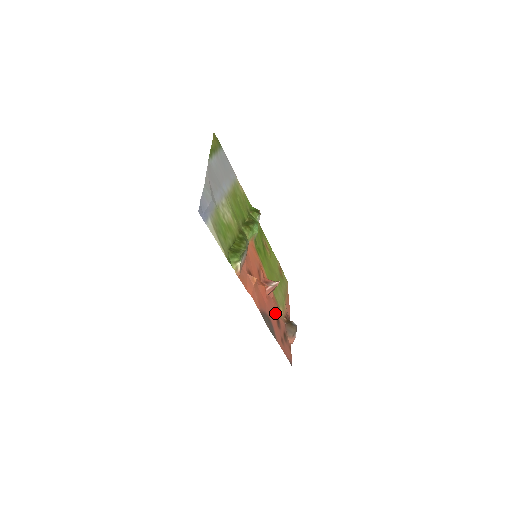
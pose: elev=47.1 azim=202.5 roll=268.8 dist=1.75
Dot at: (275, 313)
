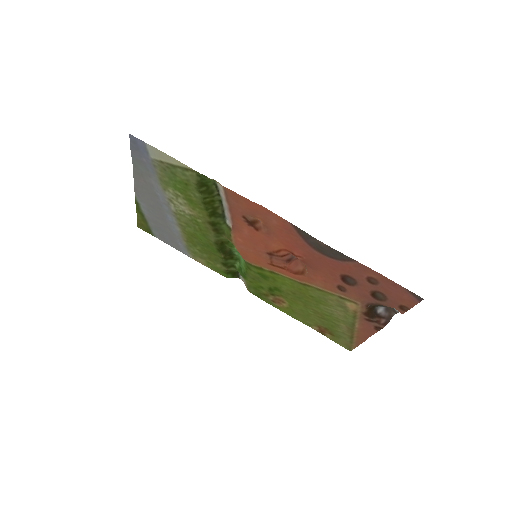
Dot at: (332, 274)
